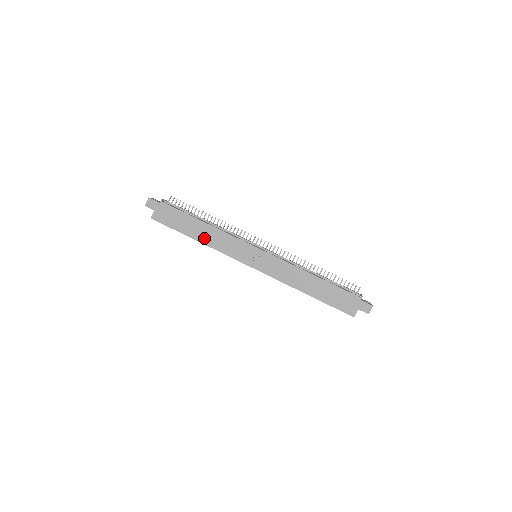
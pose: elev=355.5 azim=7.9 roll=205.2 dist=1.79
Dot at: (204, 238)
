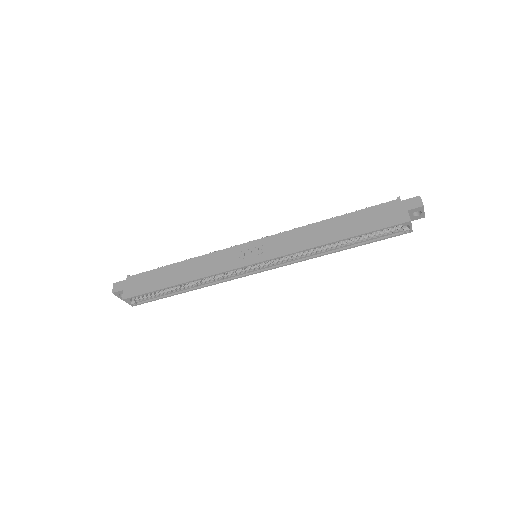
Dot at: (187, 275)
